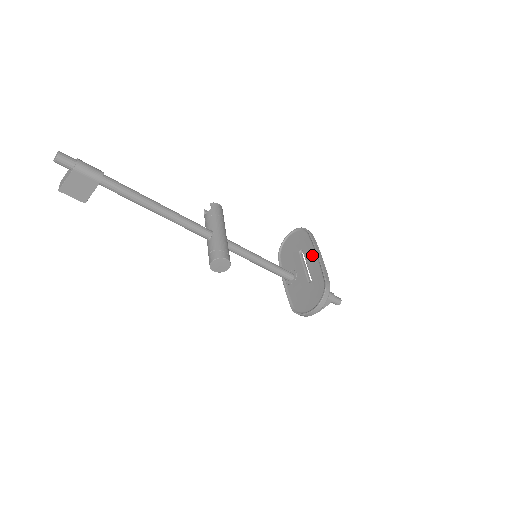
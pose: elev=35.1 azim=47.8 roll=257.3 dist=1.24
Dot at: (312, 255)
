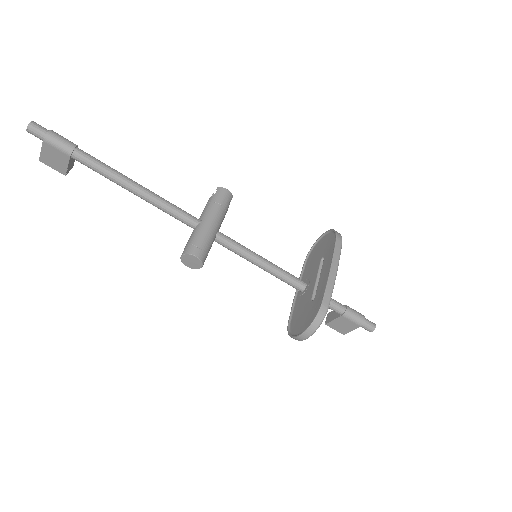
Dot at: (327, 267)
